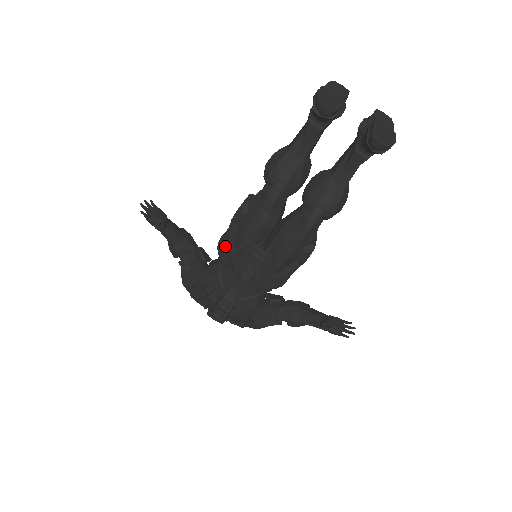
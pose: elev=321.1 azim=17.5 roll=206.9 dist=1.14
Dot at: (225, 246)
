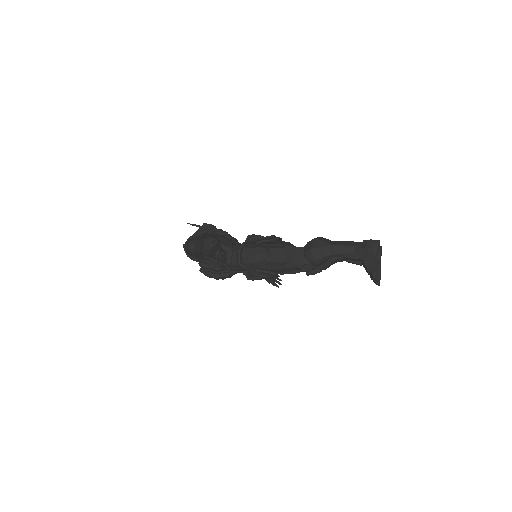
Dot at: (252, 266)
